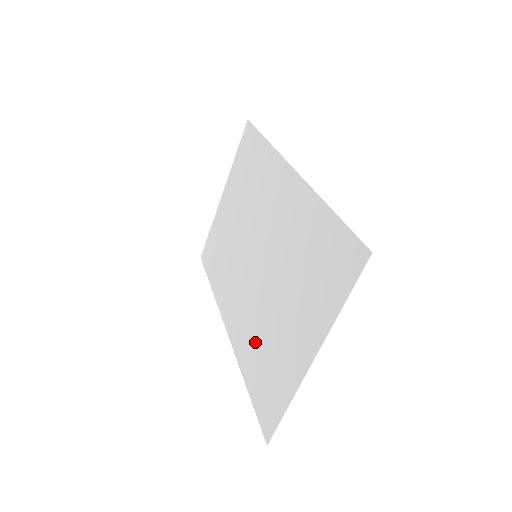
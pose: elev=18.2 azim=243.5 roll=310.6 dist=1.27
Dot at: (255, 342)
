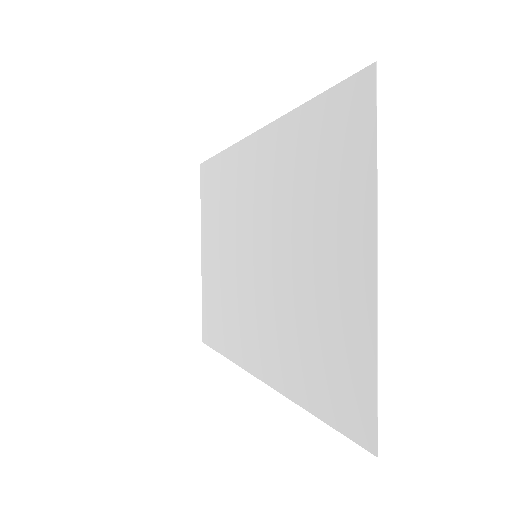
Dot at: (296, 343)
